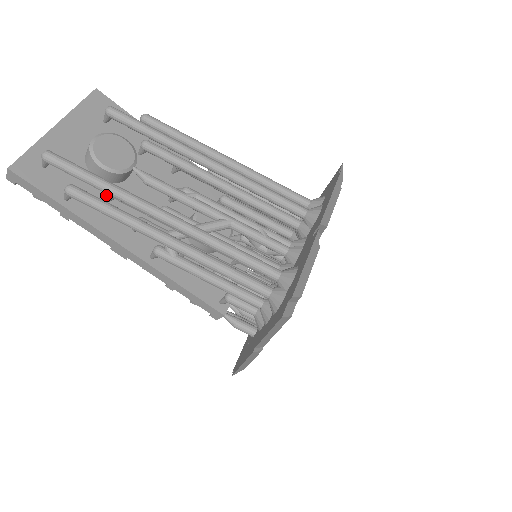
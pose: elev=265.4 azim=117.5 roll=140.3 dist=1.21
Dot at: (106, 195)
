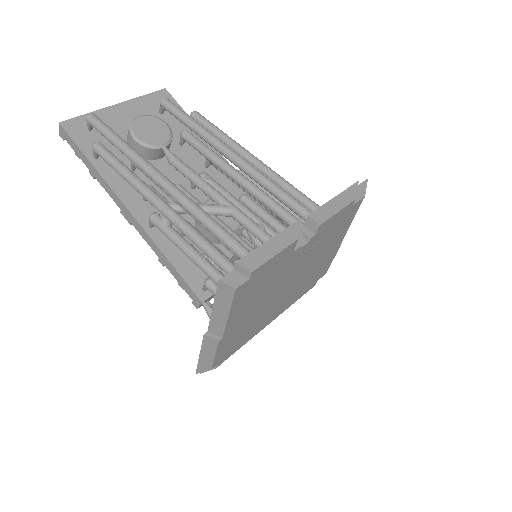
Dot at: occluded
